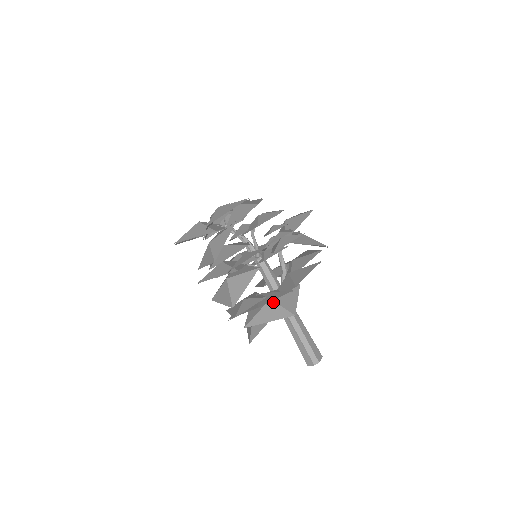
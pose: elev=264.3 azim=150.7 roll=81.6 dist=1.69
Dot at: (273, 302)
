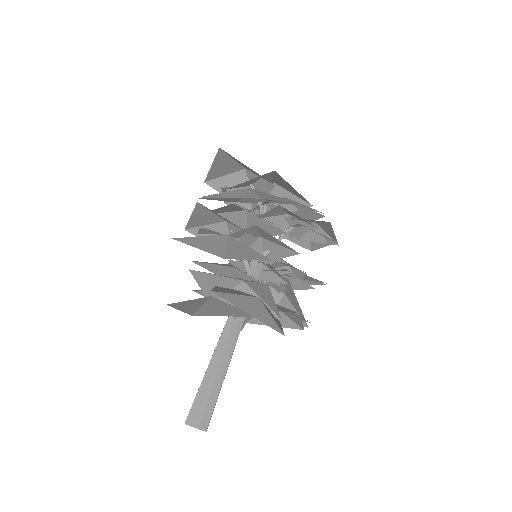
Dot at: (262, 303)
